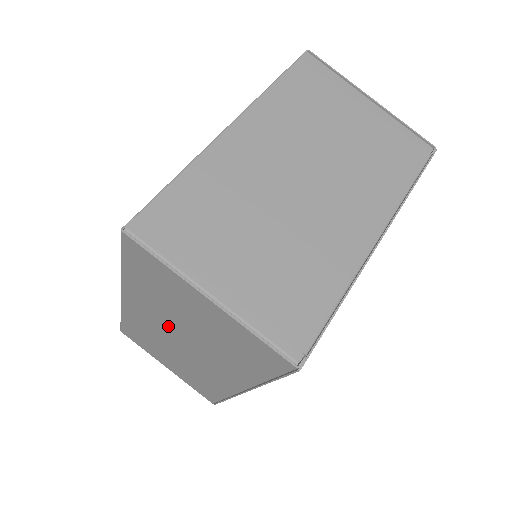
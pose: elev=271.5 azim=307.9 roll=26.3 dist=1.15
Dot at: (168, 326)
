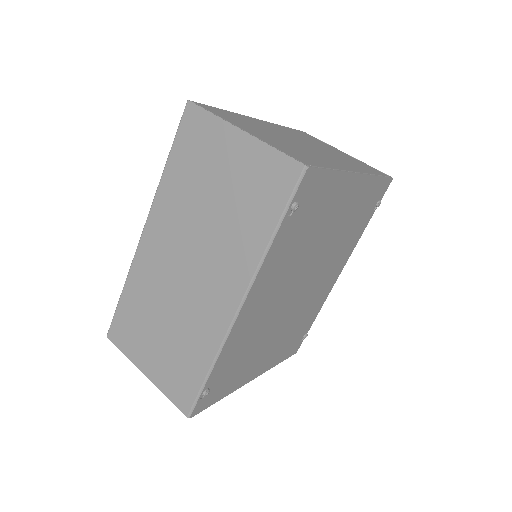
Dot at: (183, 238)
